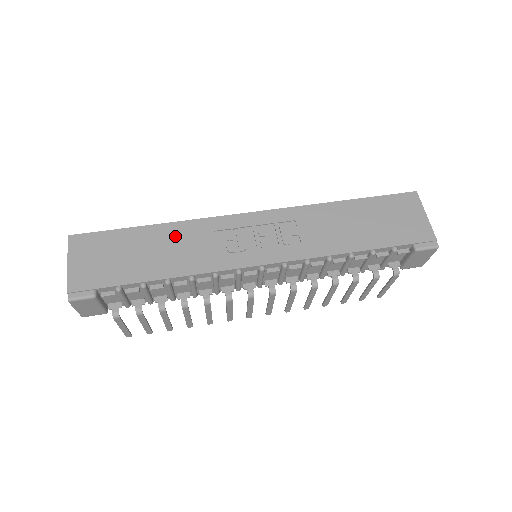
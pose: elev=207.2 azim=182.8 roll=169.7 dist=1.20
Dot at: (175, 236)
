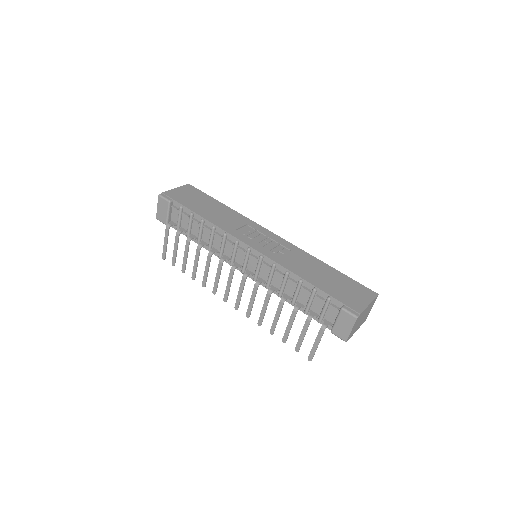
Dot at: (228, 213)
